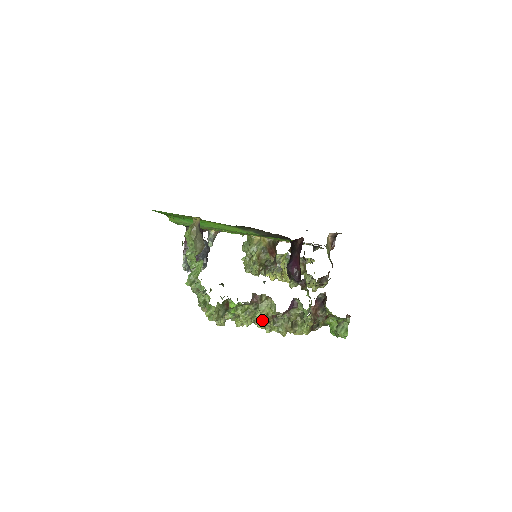
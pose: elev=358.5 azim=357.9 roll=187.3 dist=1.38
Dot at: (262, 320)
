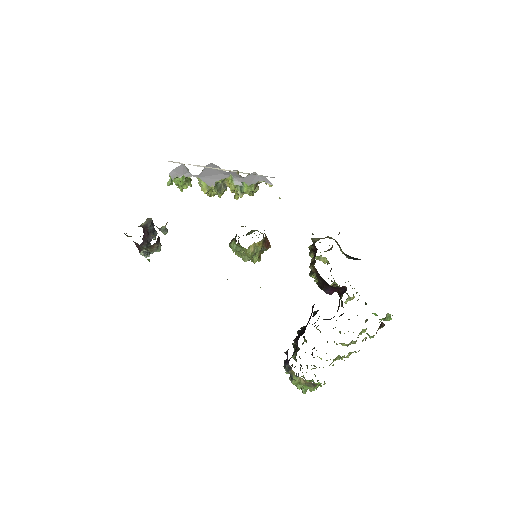
Dot at: (346, 357)
